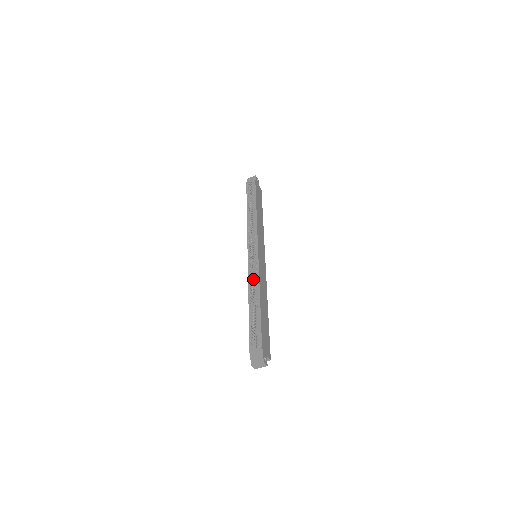
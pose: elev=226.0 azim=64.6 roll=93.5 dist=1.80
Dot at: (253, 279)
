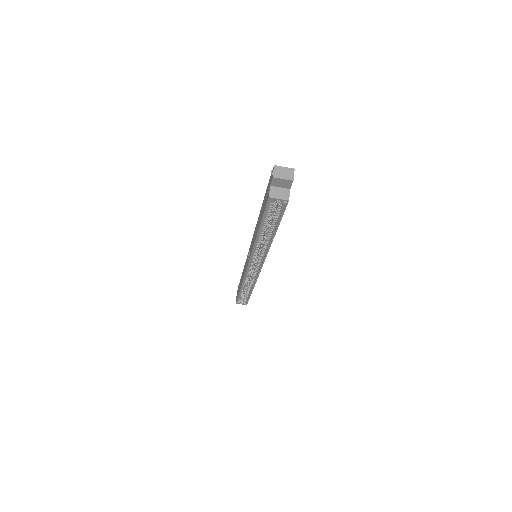
Dot at: occluded
